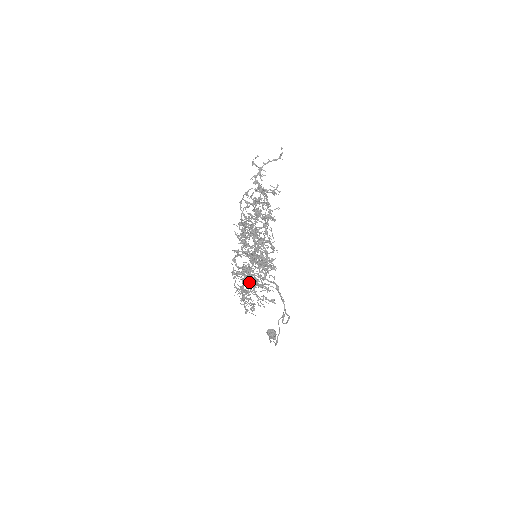
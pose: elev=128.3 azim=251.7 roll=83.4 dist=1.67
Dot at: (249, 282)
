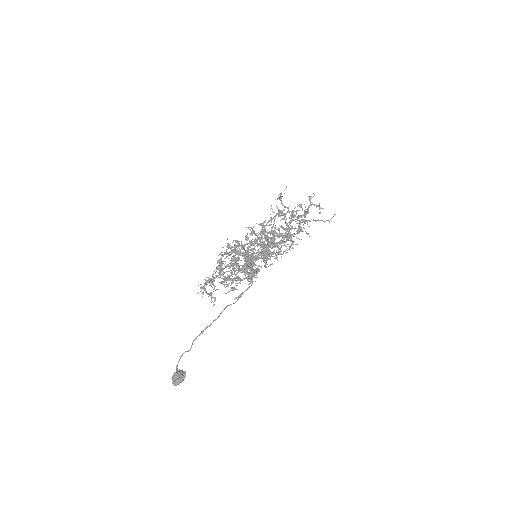
Dot at: (250, 227)
